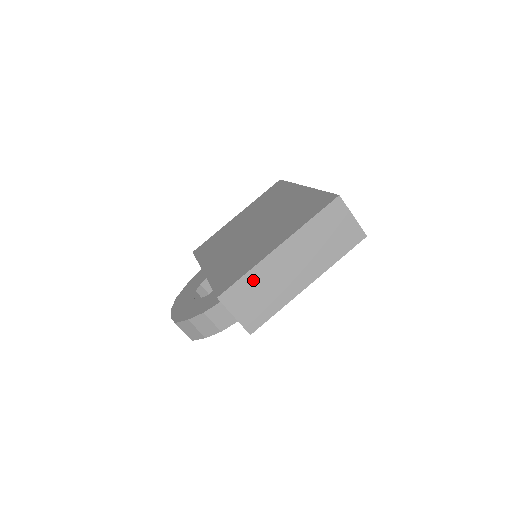
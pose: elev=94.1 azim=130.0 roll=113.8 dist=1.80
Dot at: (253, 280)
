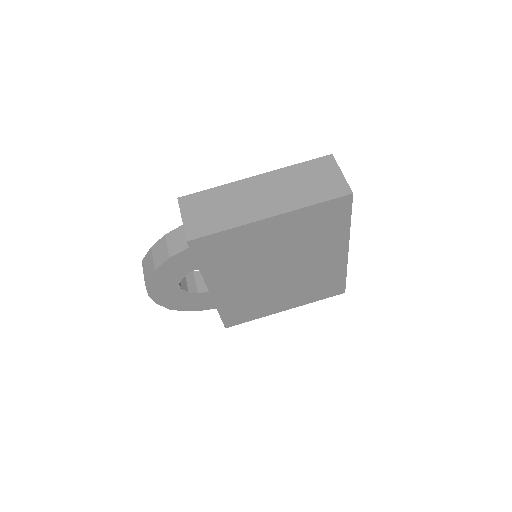
Dot at: (217, 195)
